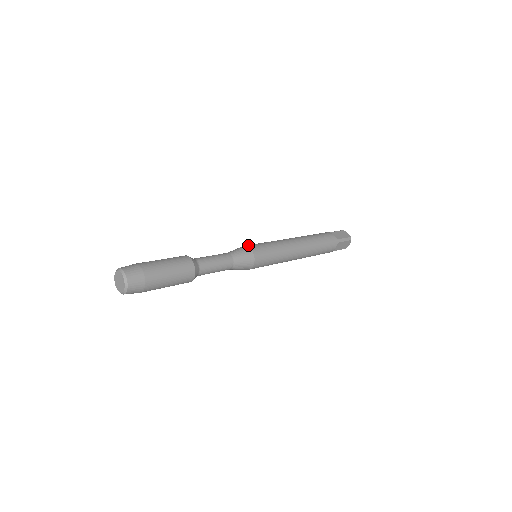
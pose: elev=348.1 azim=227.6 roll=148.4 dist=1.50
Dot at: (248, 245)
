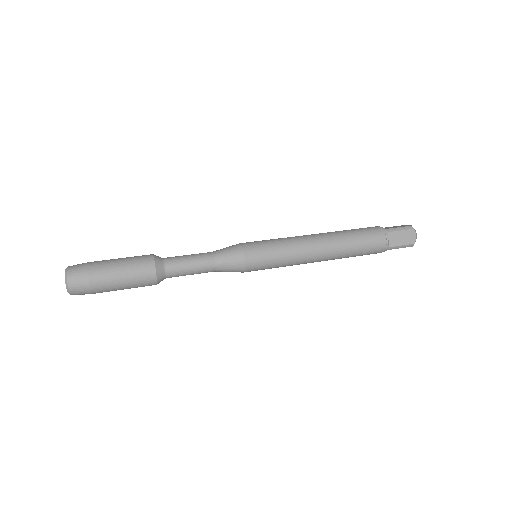
Dot at: (246, 250)
